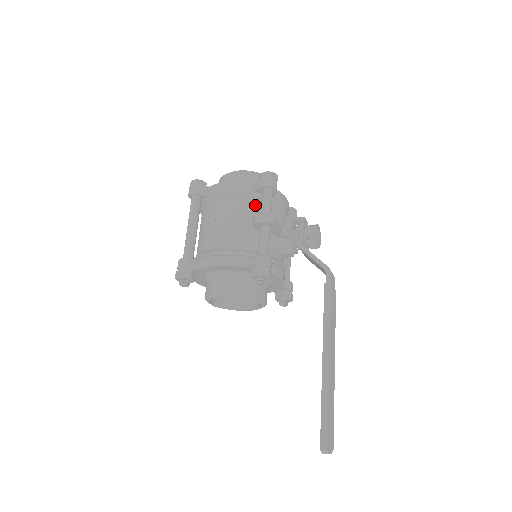
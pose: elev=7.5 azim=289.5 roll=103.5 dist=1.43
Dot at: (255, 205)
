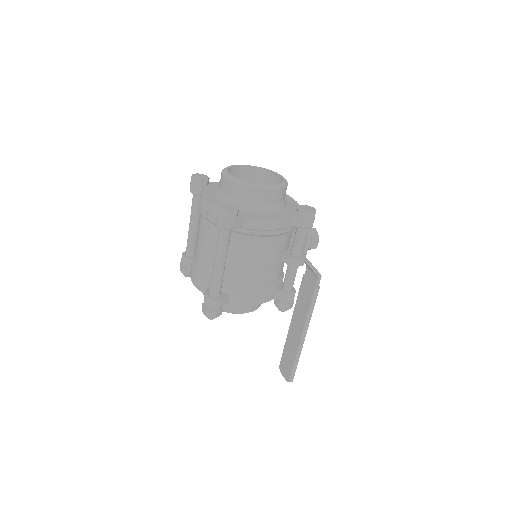
Dot at: (287, 237)
